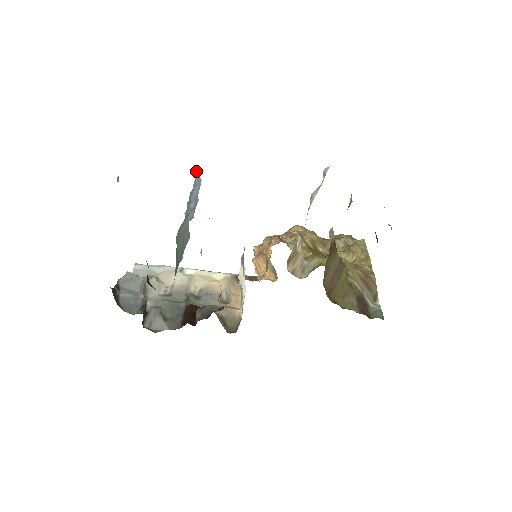
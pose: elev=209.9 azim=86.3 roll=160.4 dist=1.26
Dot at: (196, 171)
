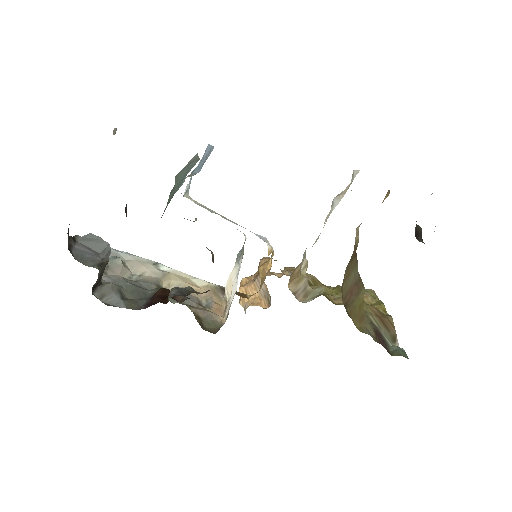
Dot at: (208, 145)
